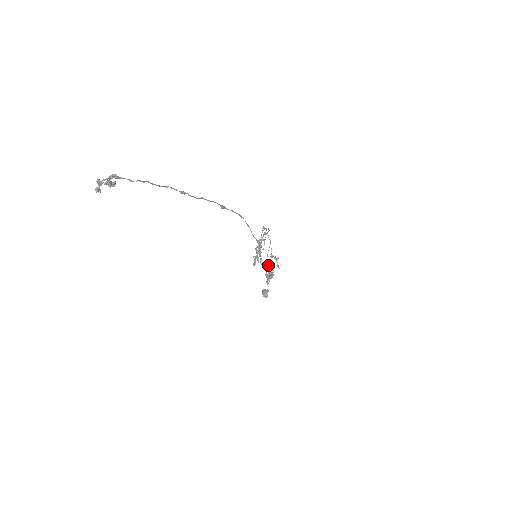
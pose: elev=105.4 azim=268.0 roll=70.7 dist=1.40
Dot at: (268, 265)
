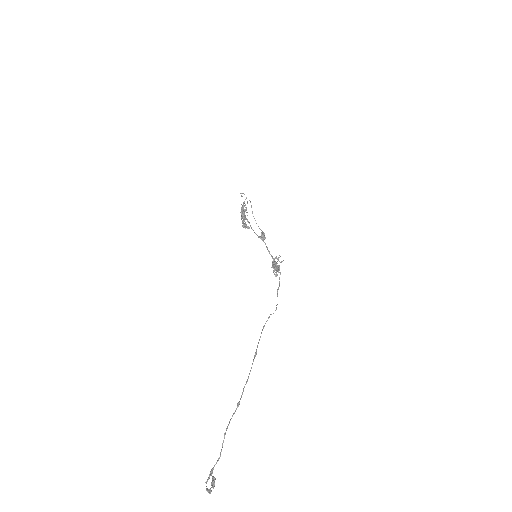
Dot at: occluded
